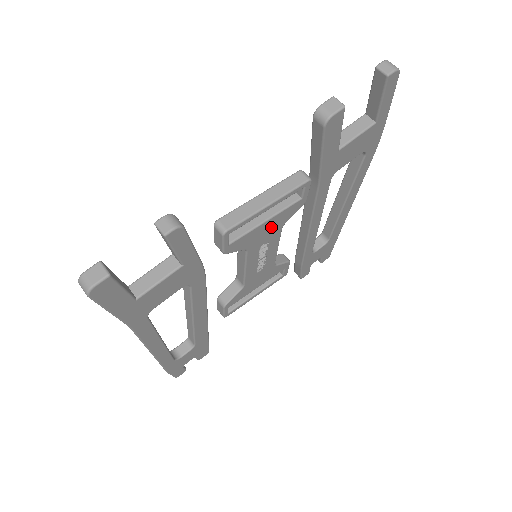
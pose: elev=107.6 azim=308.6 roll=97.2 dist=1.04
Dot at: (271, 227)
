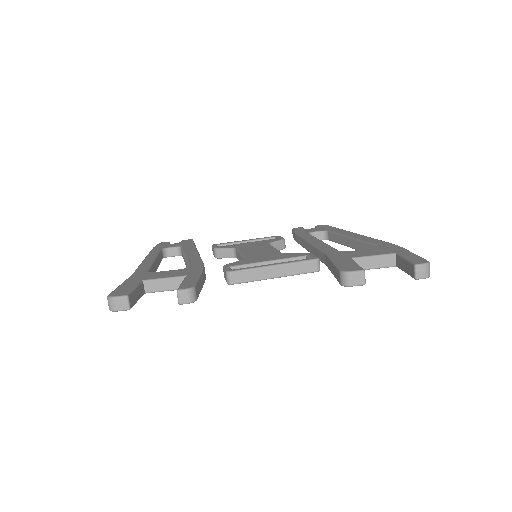
Dot at: occluded
